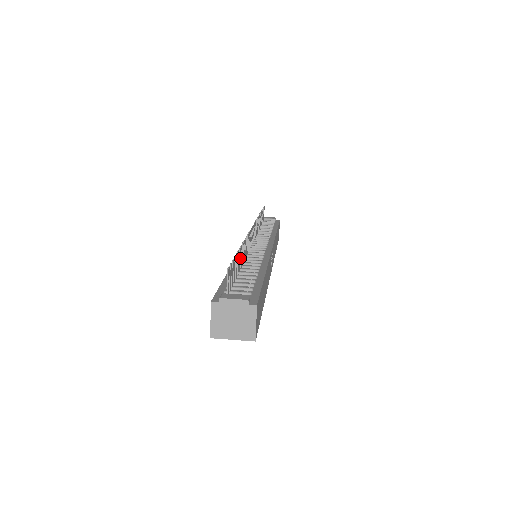
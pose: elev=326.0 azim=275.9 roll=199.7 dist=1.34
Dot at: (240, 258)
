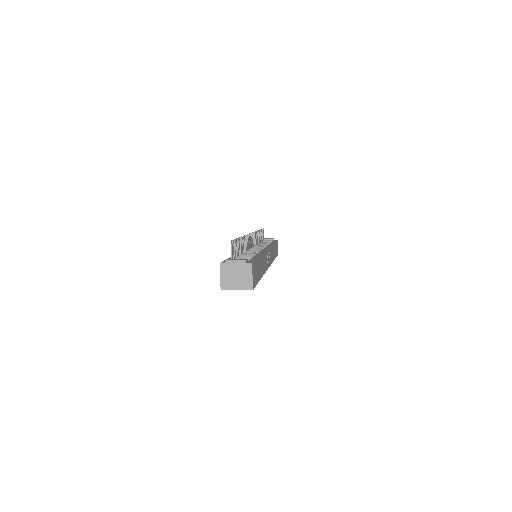
Dot at: (241, 246)
